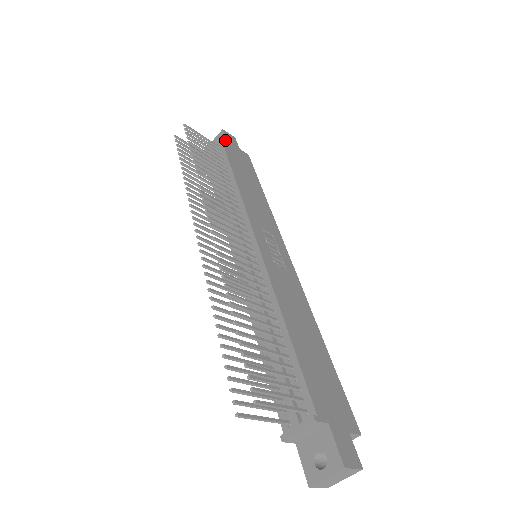
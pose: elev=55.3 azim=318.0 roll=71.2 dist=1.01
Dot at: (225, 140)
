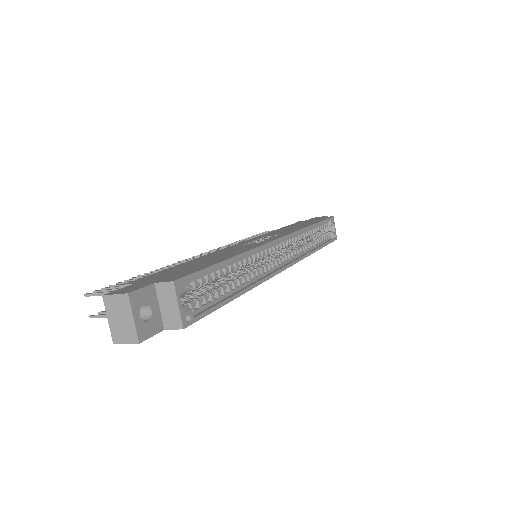
Dot at: occluded
